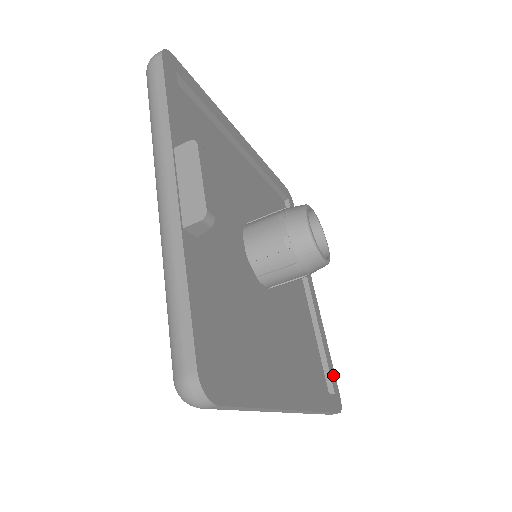
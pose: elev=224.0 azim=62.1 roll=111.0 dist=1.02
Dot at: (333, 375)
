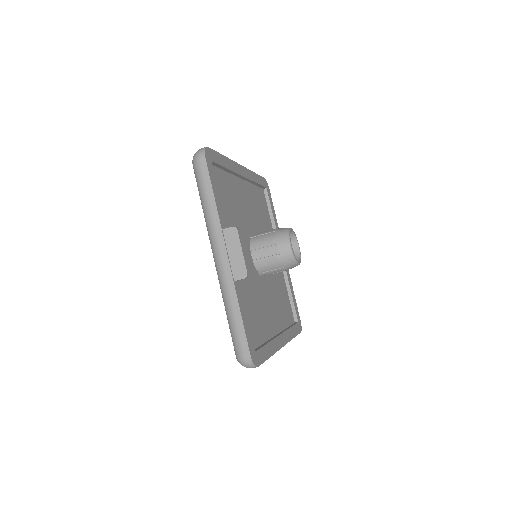
Dot at: (297, 309)
